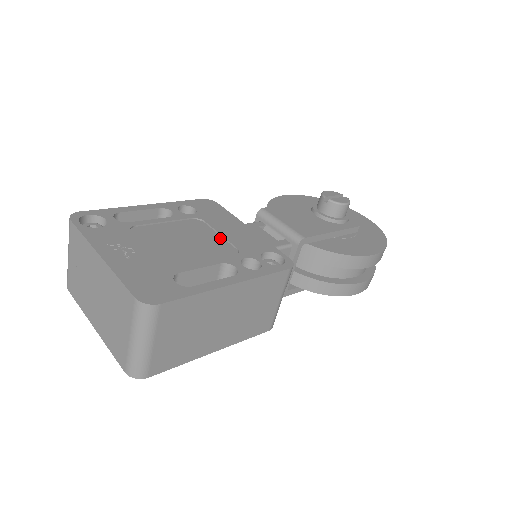
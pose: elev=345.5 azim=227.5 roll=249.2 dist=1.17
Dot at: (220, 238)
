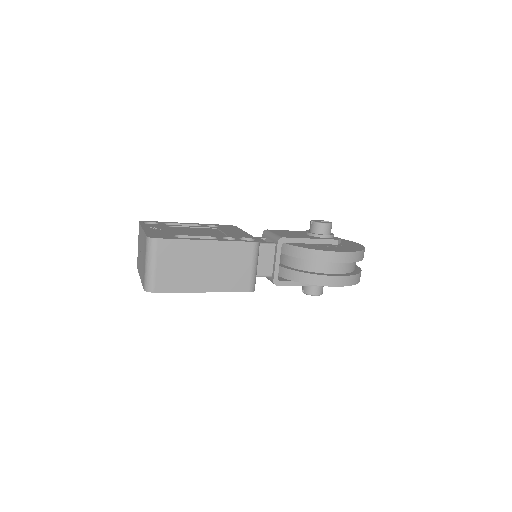
Dot at: (221, 233)
